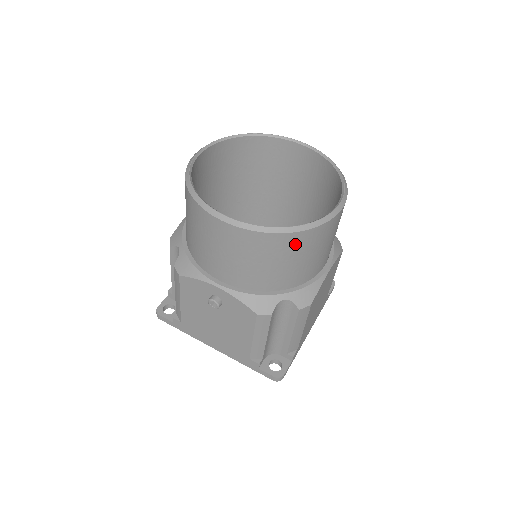
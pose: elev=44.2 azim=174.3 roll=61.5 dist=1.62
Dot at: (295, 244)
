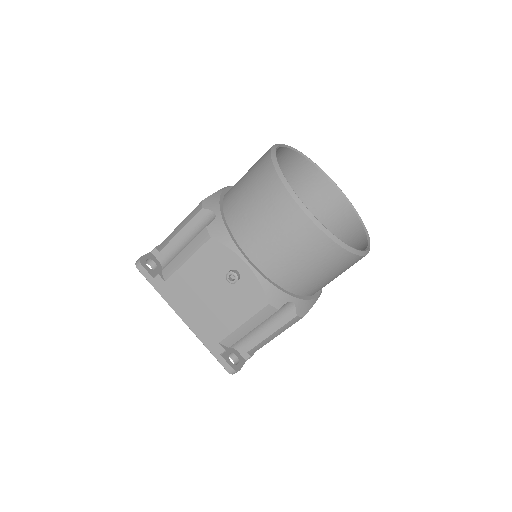
Dot at: (338, 260)
